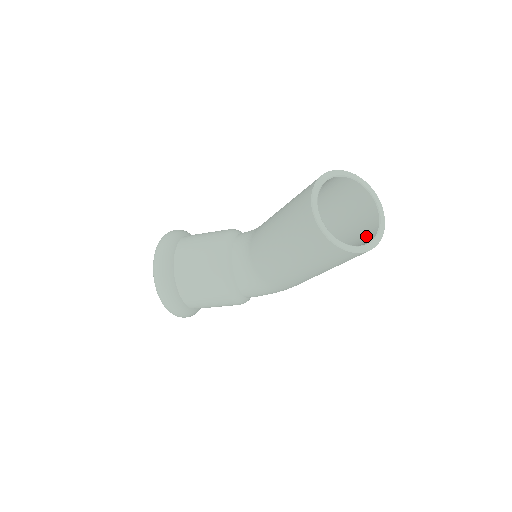
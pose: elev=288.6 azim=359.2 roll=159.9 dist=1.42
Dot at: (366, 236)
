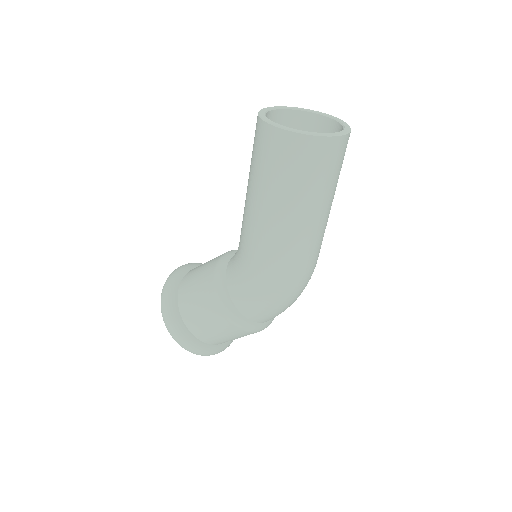
Dot at: occluded
